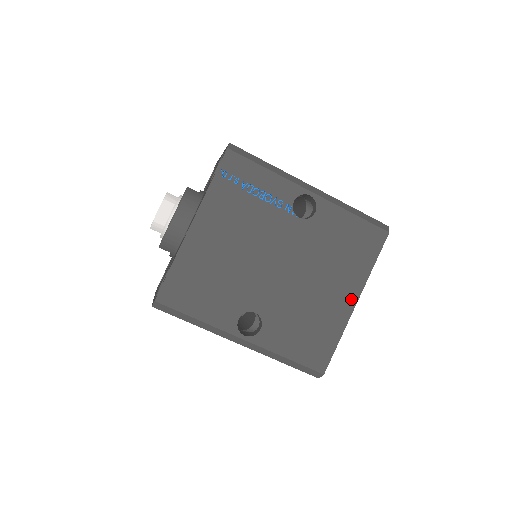
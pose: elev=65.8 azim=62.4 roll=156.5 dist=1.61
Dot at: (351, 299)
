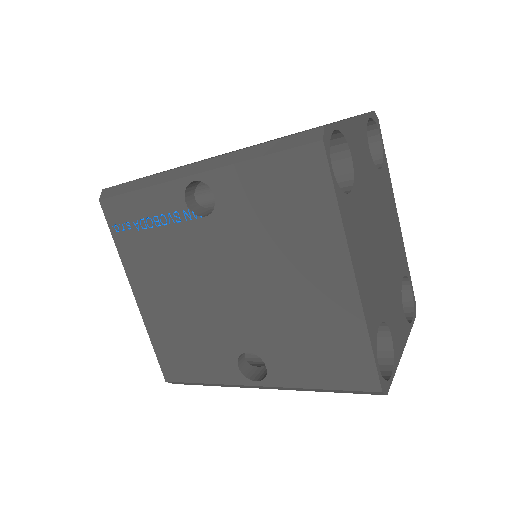
Dot at: (342, 275)
